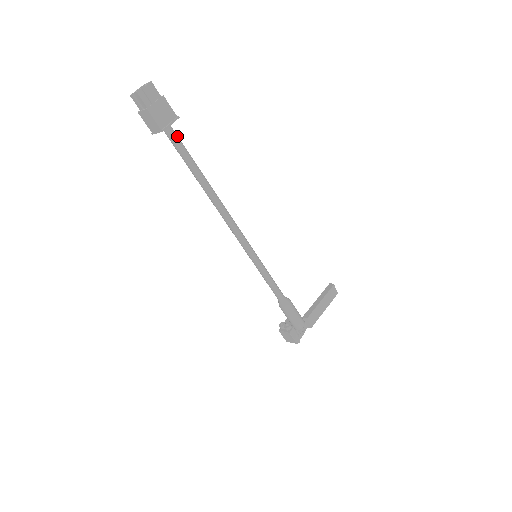
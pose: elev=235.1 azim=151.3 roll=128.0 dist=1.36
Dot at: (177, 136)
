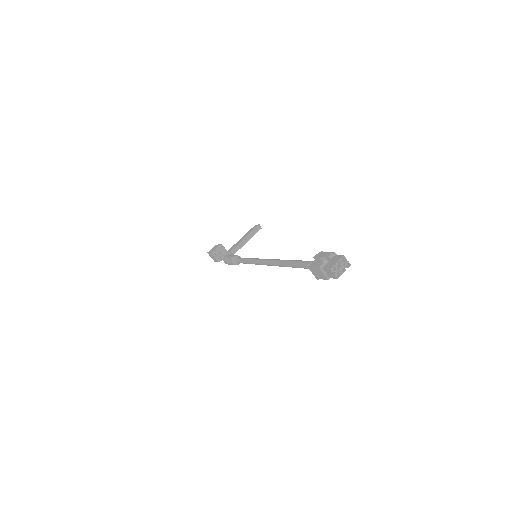
Dot at: occluded
